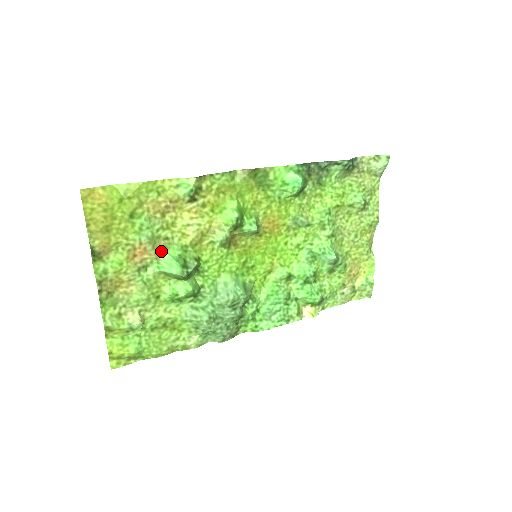
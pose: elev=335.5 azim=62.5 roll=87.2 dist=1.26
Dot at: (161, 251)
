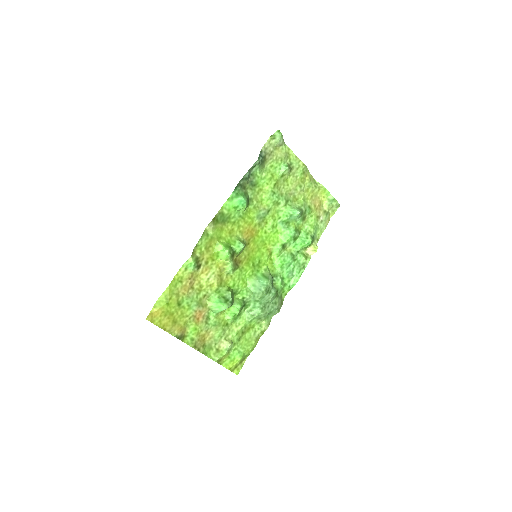
Dot at: (208, 304)
